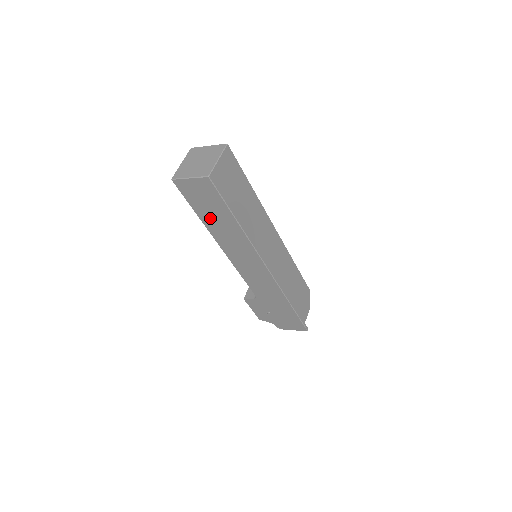
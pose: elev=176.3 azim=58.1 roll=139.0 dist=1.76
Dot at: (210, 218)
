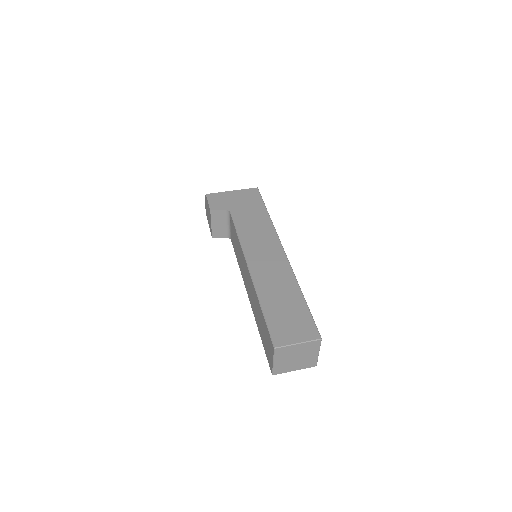
Dot at: occluded
